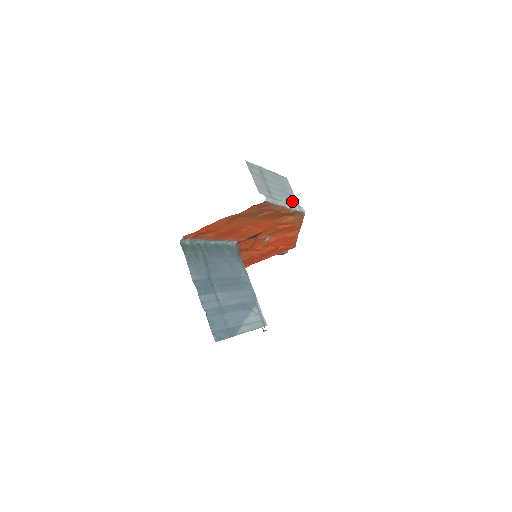
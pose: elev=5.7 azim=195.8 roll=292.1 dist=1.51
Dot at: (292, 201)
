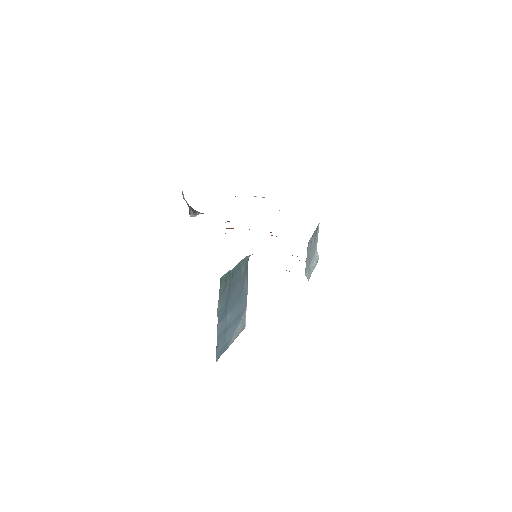
Dot at: (315, 251)
